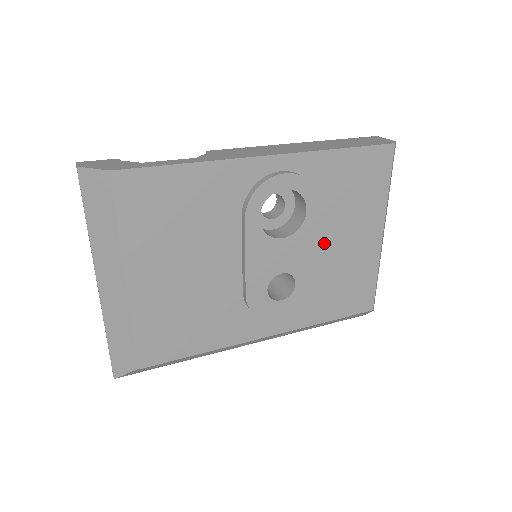
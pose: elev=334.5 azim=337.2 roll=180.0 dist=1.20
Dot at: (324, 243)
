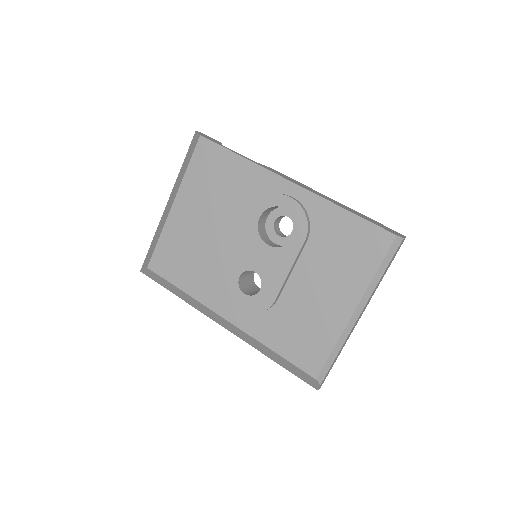
Dot at: (300, 278)
